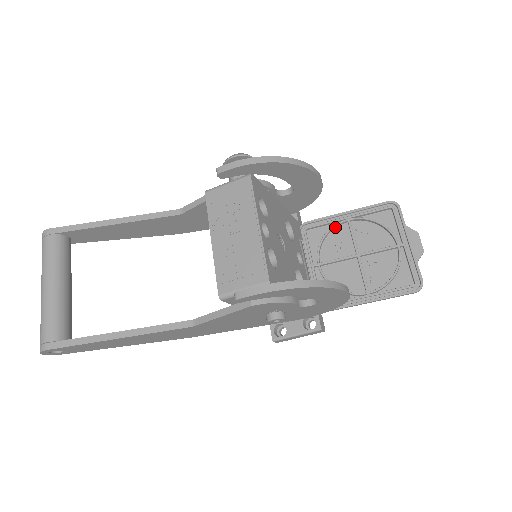
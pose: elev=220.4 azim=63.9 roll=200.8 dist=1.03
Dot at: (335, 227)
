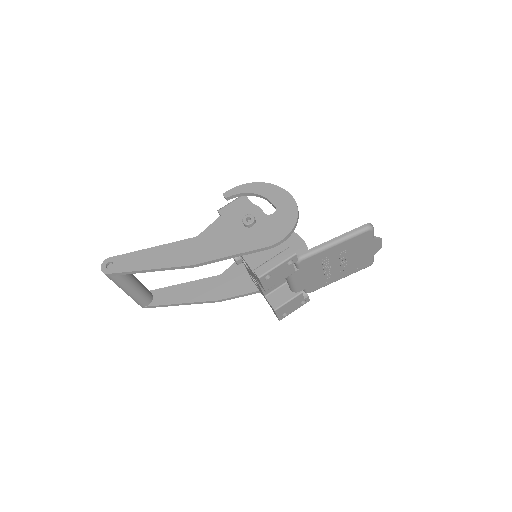
Dot at: occluded
